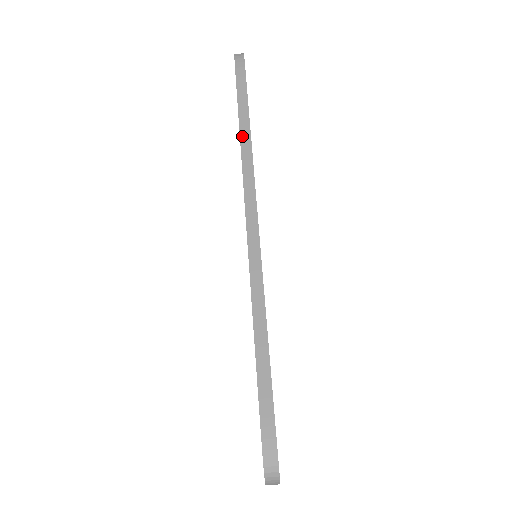
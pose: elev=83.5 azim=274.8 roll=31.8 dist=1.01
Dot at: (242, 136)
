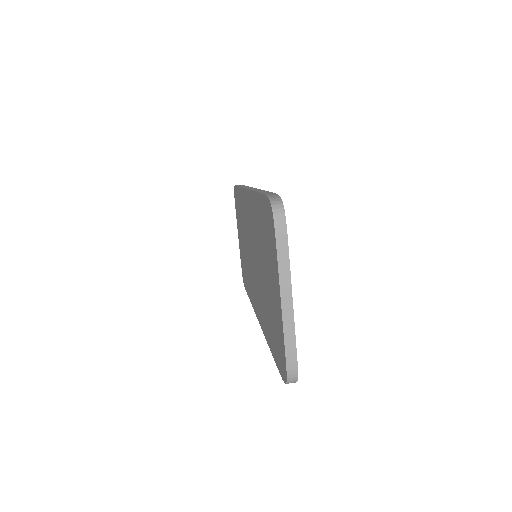
Dot at: (241, 186)
